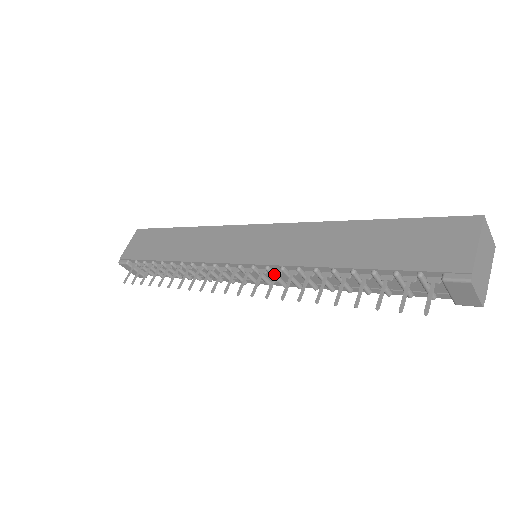
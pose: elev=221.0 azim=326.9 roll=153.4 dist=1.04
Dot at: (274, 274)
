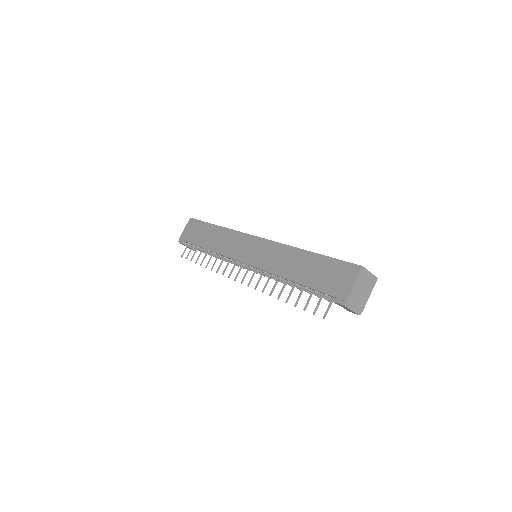
Dot at: (261, 274)
